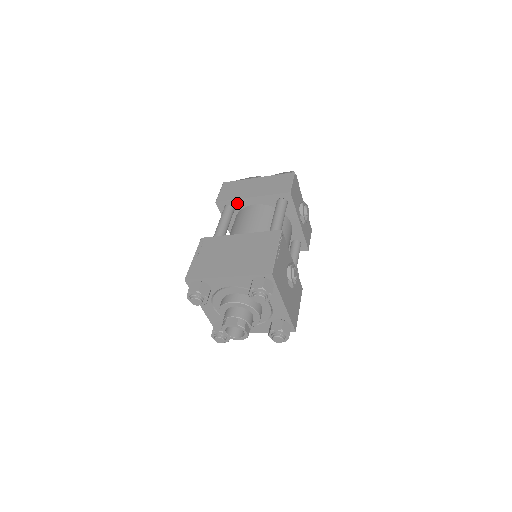
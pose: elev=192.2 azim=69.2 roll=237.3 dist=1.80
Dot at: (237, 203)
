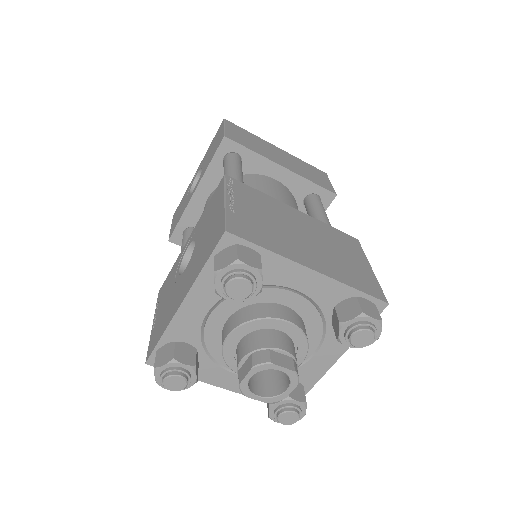
Dot at: (254, 160)
